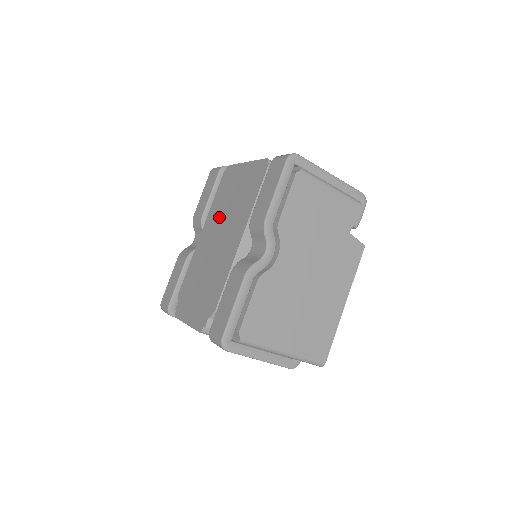
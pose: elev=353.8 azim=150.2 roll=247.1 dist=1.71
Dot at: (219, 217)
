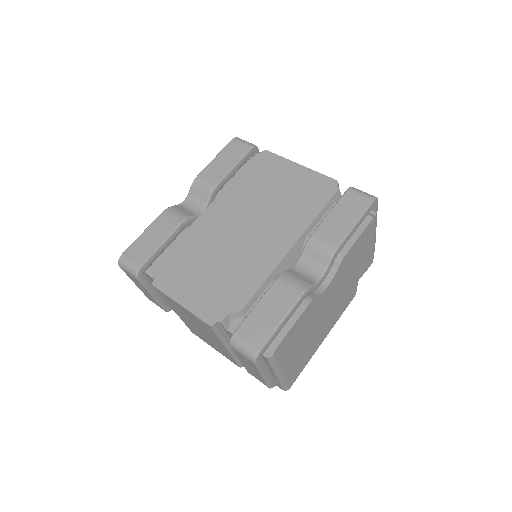
Dot at: (249, 202)
